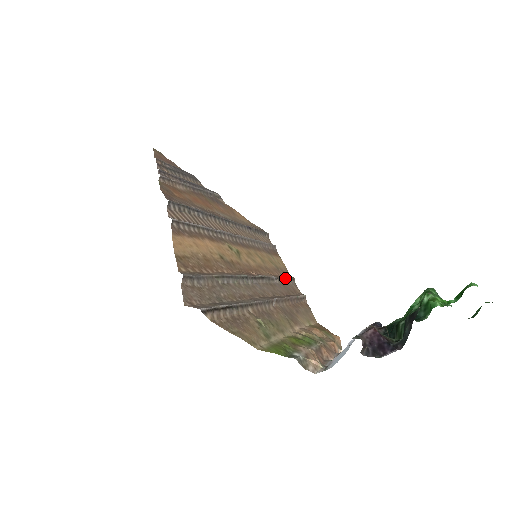
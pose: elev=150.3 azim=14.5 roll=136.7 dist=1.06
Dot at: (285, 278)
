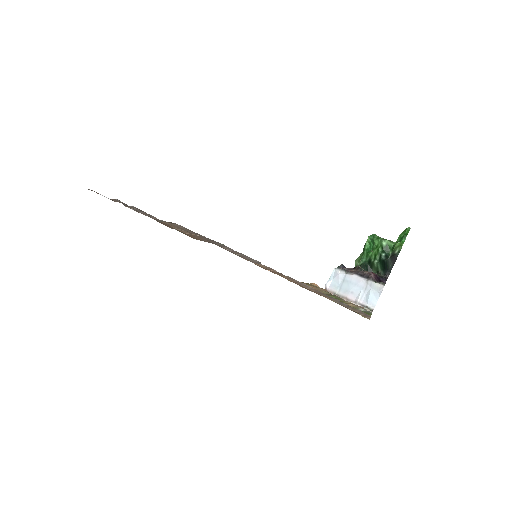
Dot at: occluded
